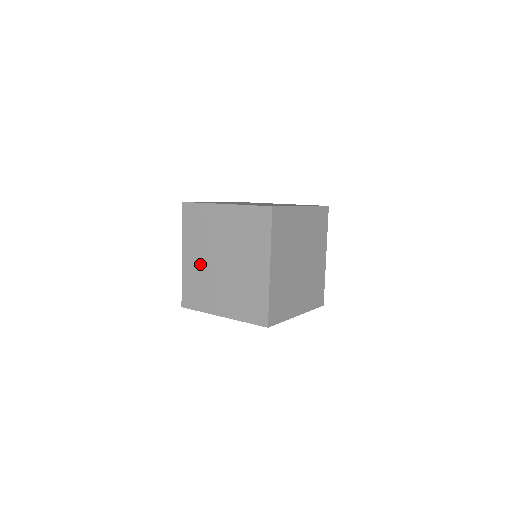
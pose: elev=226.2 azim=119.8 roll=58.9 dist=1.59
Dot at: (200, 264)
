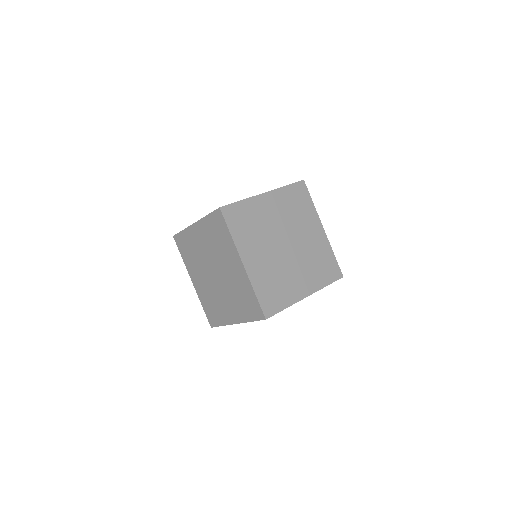
Dot at: (204, 284)
